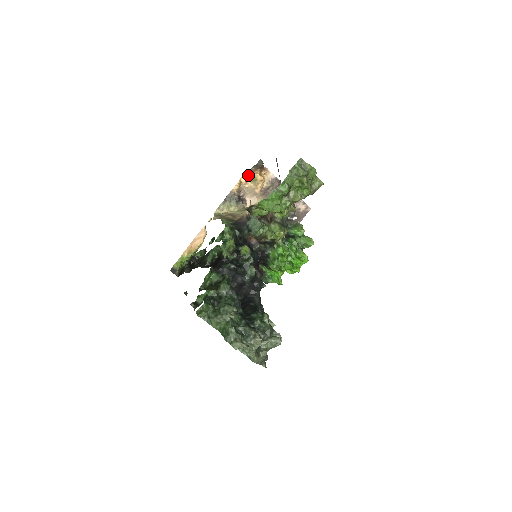
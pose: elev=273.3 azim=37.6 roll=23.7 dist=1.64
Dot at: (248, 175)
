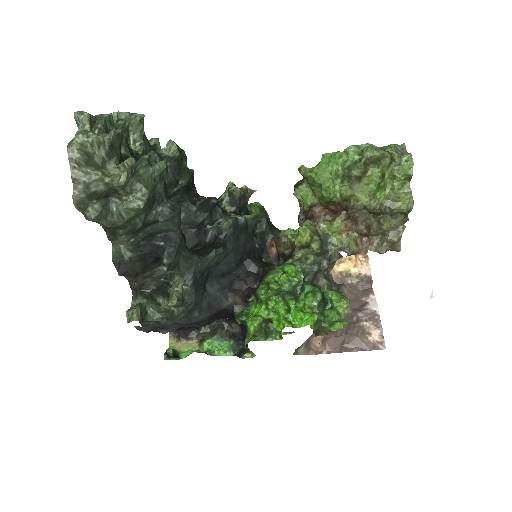
Dot at: occluded
